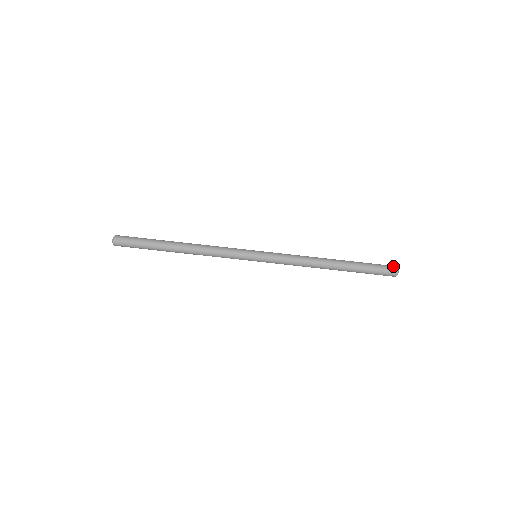
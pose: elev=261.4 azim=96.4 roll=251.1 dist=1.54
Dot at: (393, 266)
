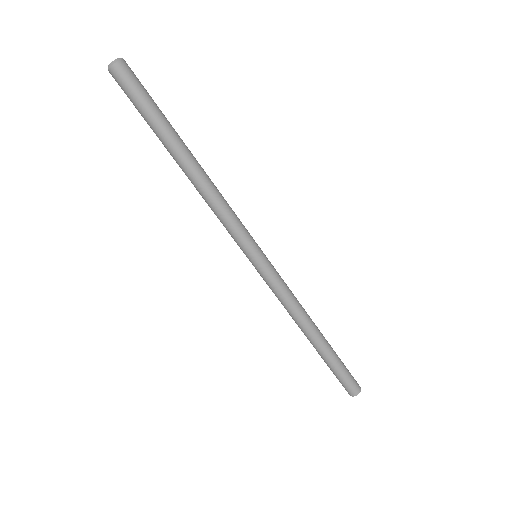
Dot at: (355, 391)
